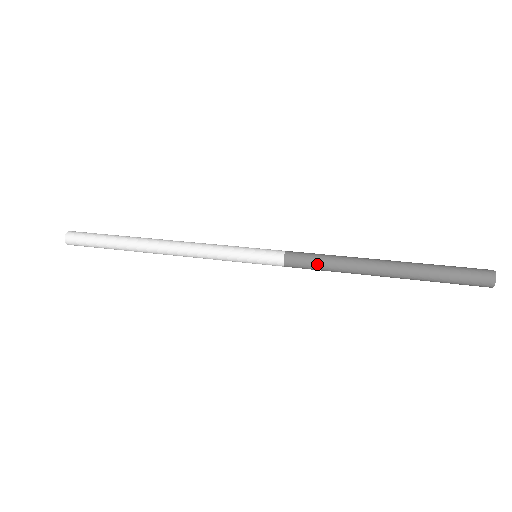
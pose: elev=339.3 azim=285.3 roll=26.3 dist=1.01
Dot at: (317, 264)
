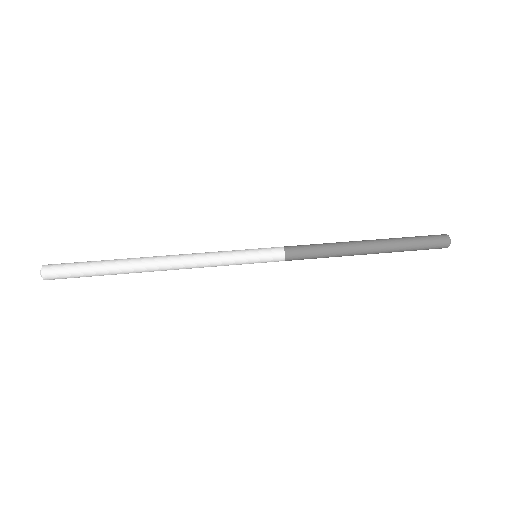
Dot at: (315, 252)
